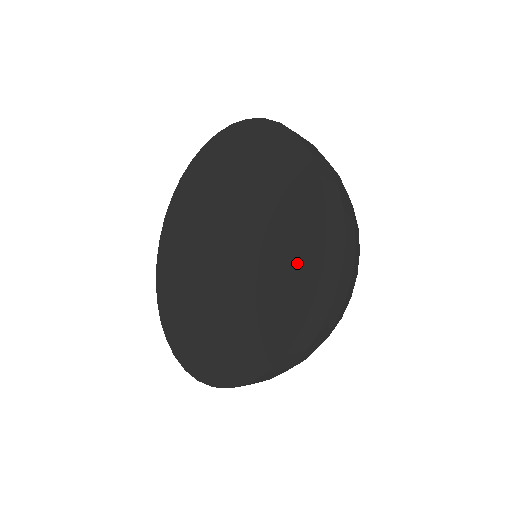
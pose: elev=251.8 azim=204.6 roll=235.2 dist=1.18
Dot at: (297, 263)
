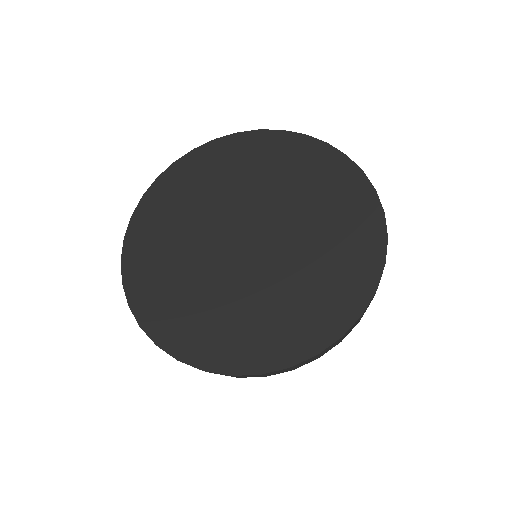
Dot at: (348, 201)
